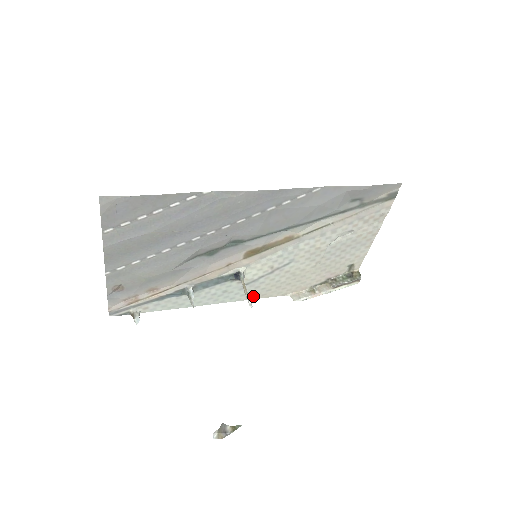
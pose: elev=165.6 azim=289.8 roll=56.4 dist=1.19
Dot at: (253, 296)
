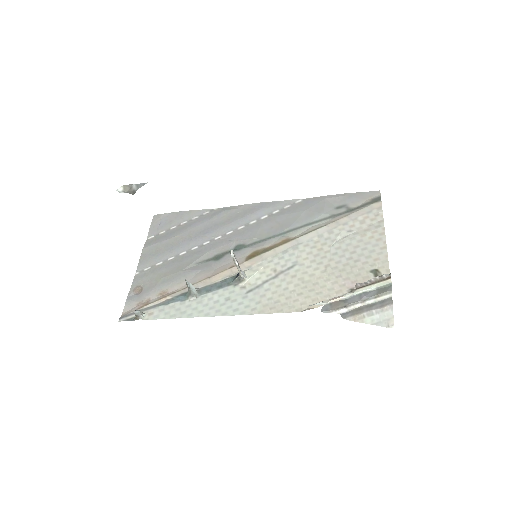
Dot at: (260, 310)
